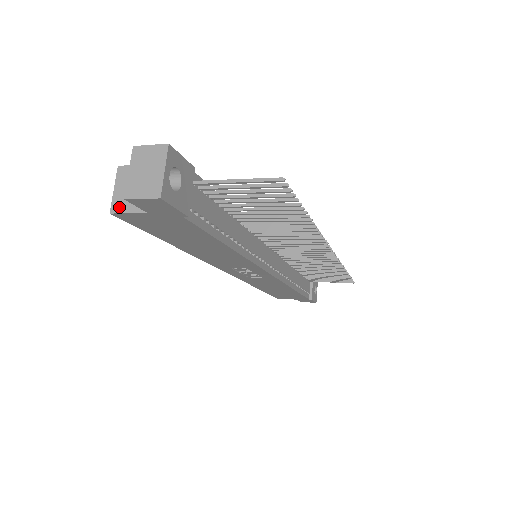
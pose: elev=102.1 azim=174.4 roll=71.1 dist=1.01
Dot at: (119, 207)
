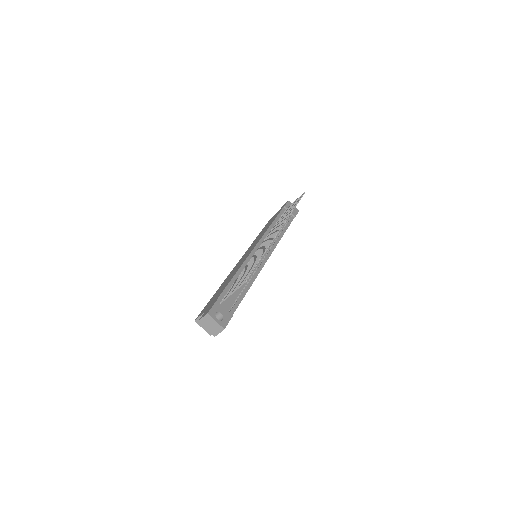
Dot at: occluded
